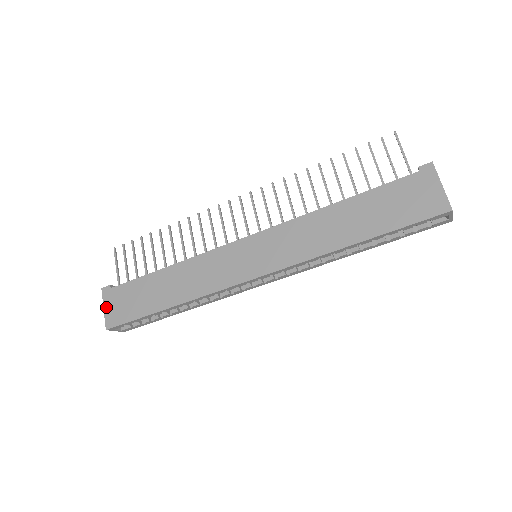
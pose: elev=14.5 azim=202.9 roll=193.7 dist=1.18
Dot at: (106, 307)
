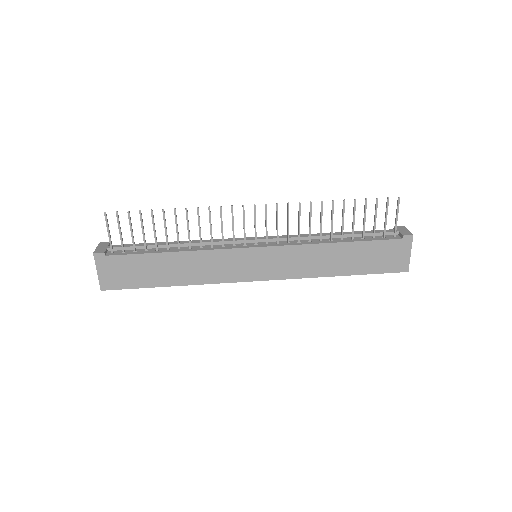
Dot at: (100, 272)
